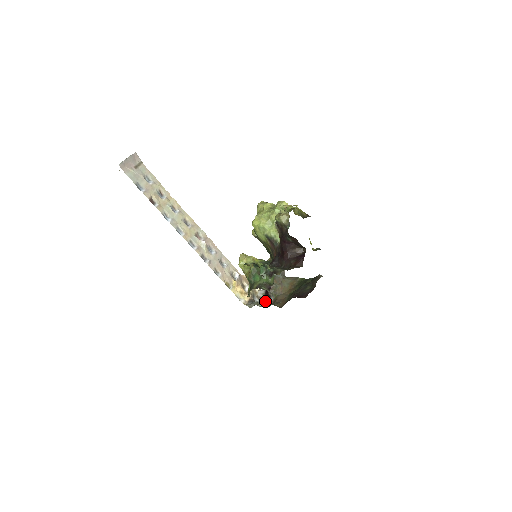
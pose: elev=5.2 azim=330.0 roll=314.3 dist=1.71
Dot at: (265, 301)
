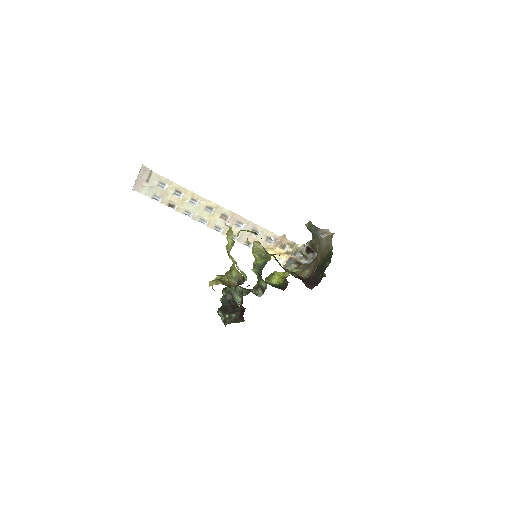
Dot at: (308, 256)
